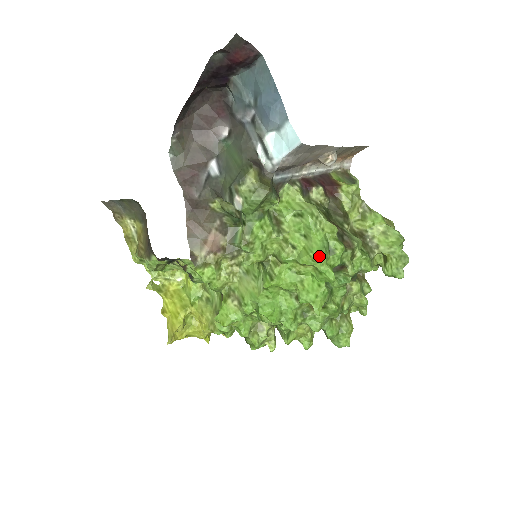
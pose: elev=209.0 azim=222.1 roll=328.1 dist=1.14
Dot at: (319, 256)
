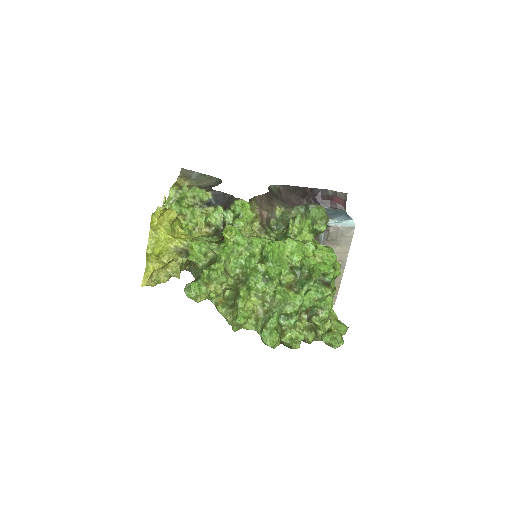
Dot at: (334, 256)
